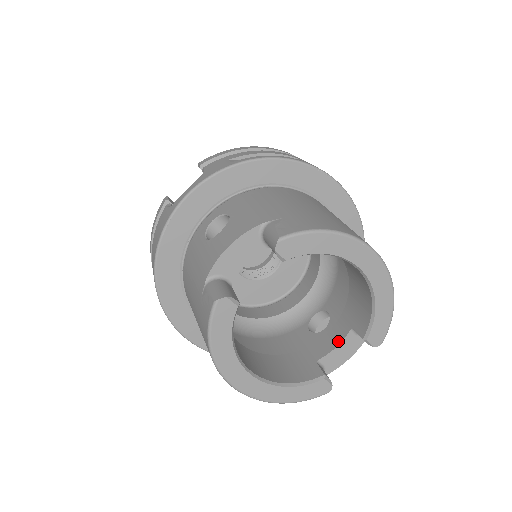
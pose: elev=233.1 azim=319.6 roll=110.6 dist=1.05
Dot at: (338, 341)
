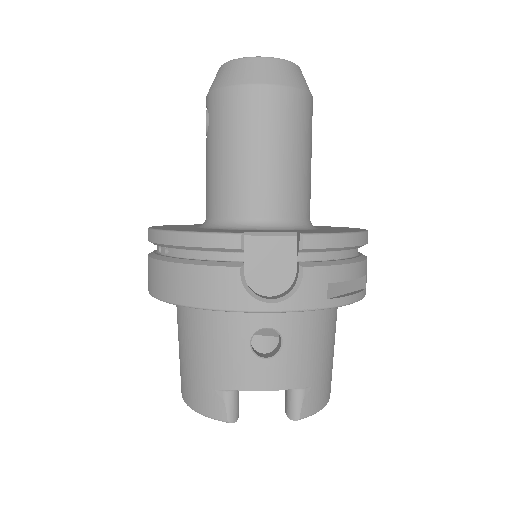
Dot at: occluded
